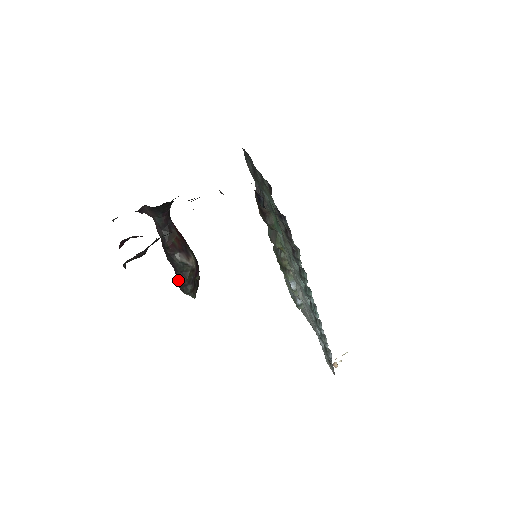
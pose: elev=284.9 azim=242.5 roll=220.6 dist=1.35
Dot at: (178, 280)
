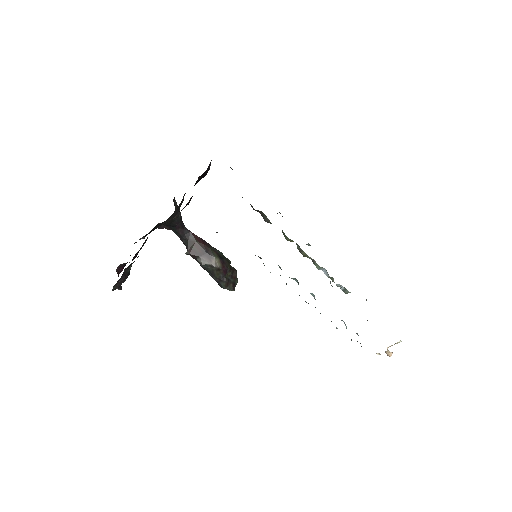
Dot at: occluded
